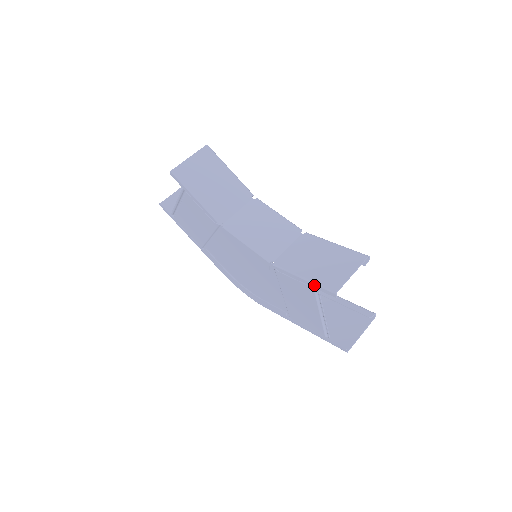
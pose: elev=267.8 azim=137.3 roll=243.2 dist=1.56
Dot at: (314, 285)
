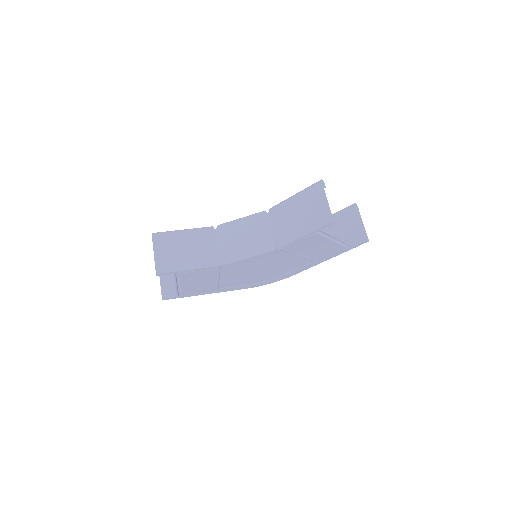
Dot at: (315, 231)
